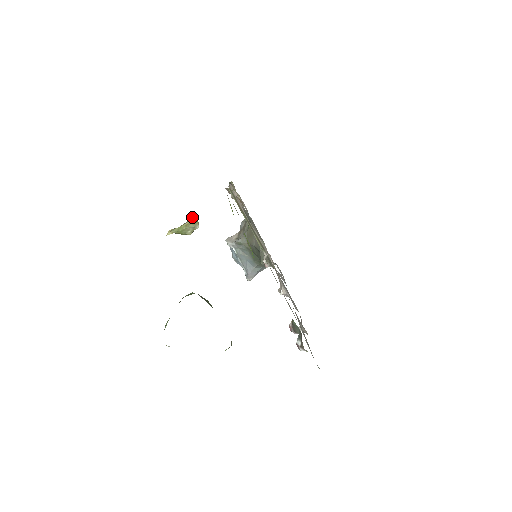
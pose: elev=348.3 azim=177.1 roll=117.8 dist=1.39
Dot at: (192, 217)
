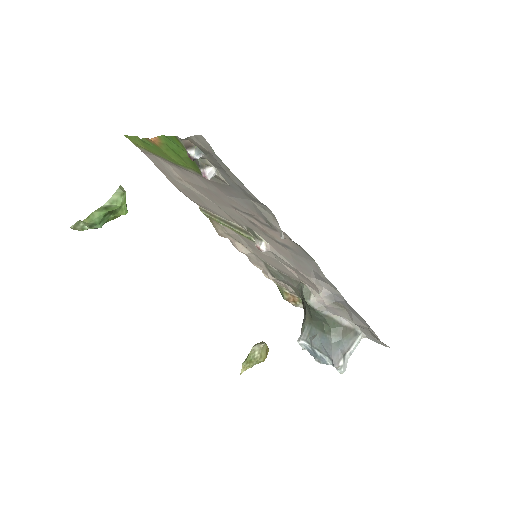
Dot at: occluded
